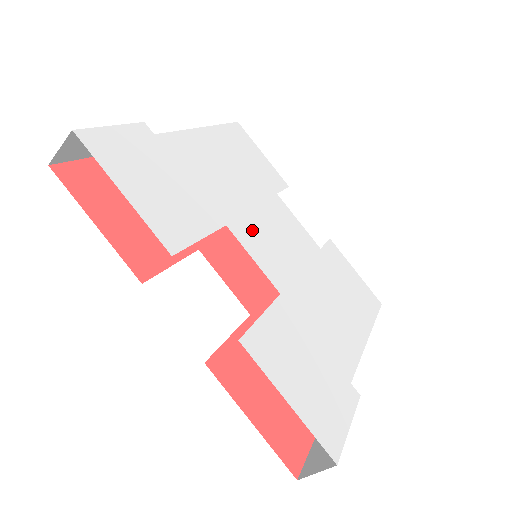
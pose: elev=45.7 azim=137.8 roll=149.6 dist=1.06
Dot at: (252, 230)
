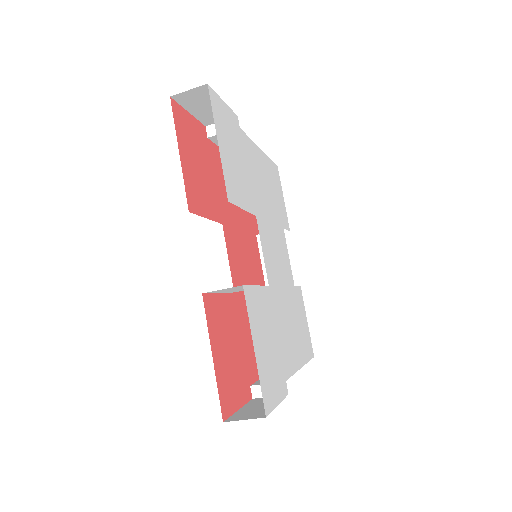
Dot at: (267, 234)
